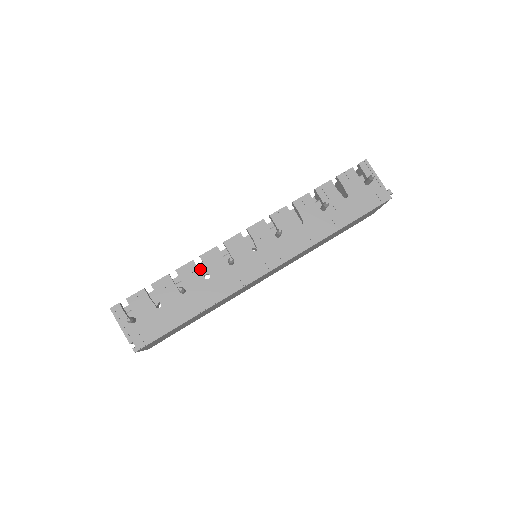
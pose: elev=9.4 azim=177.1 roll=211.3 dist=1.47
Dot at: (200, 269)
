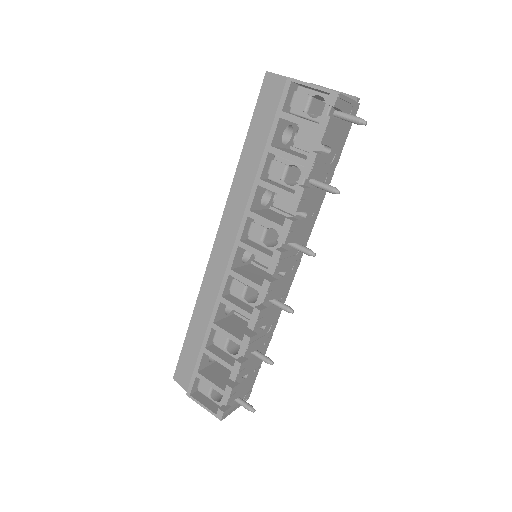
Dot at: (219, 313)
